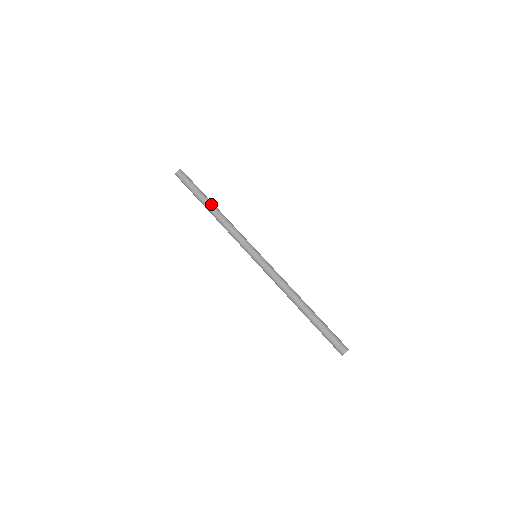
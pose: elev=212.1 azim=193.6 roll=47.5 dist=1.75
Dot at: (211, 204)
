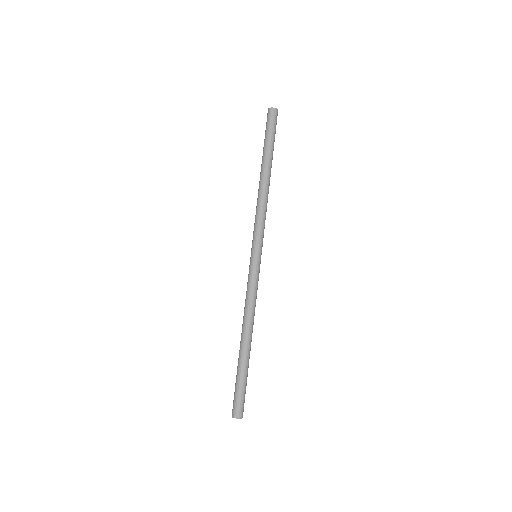
Dot at: (266, 169)
